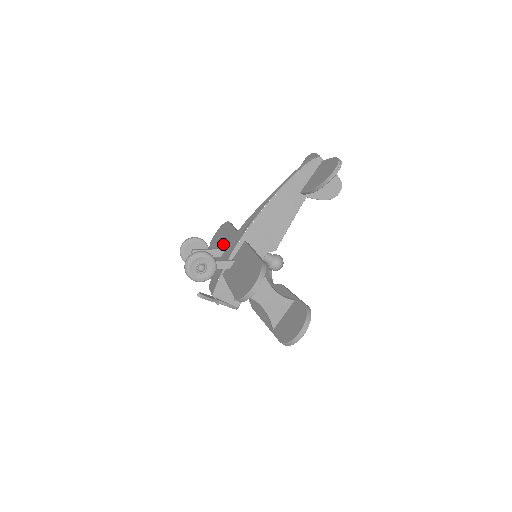
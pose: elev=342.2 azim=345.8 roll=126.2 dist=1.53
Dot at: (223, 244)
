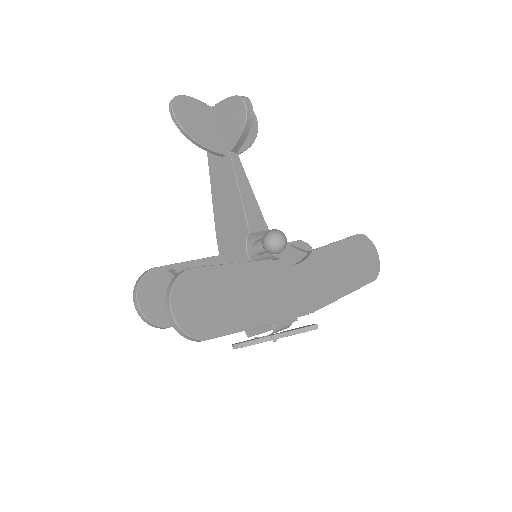
Dot at: occluded
